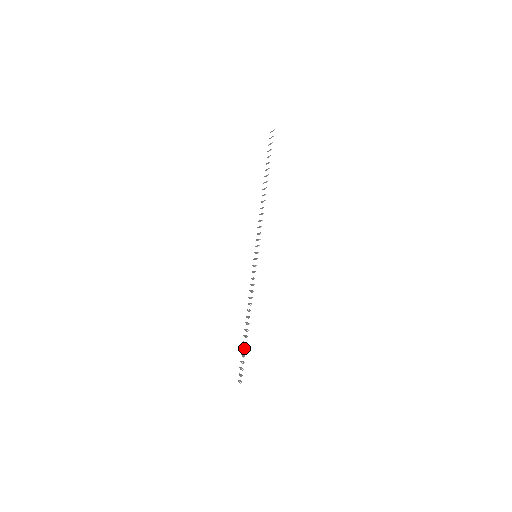
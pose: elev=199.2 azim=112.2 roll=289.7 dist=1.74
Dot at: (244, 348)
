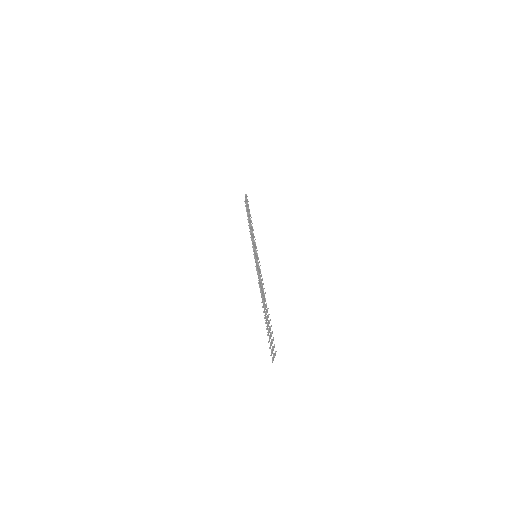
Dot at: (268, 324)
